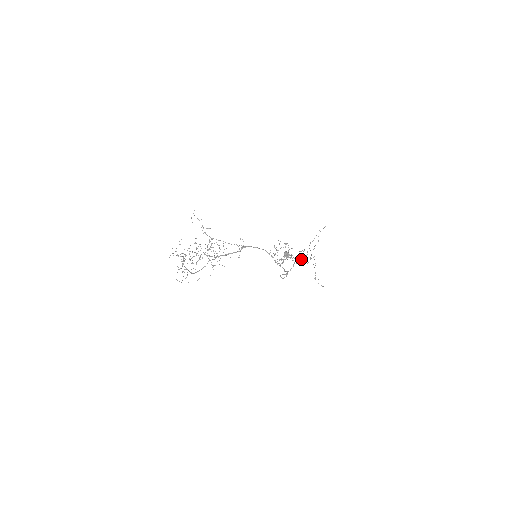
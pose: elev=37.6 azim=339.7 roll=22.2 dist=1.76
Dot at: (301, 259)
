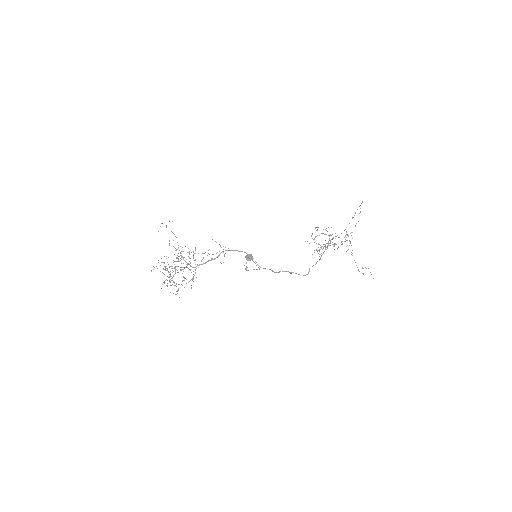
Dot at: (338, 247)
